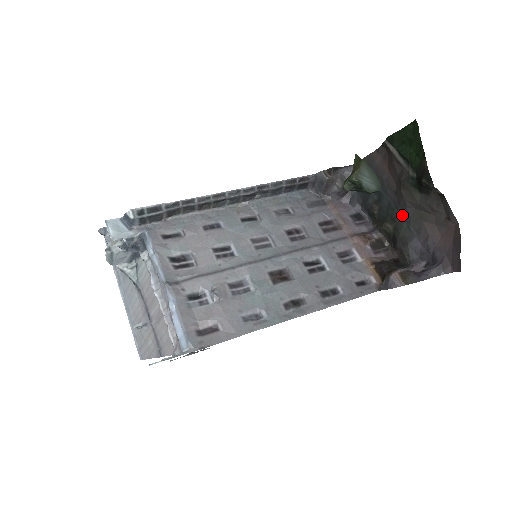
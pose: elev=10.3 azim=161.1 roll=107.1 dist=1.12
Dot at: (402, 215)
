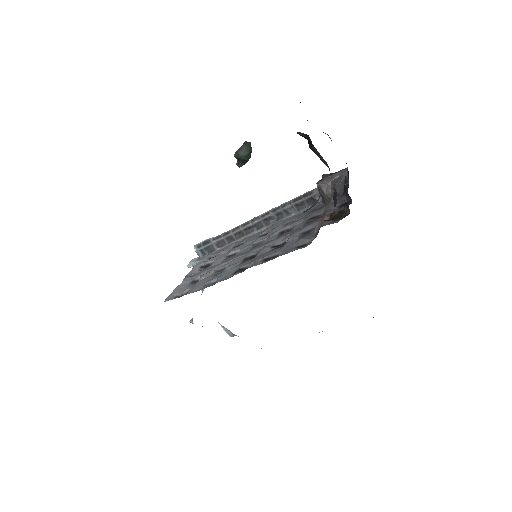
Dot at: occluded
